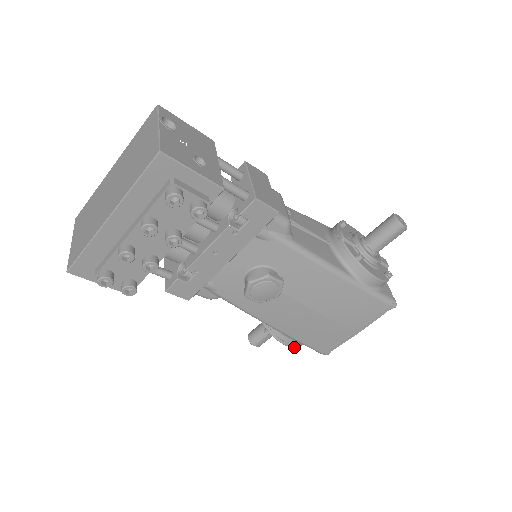
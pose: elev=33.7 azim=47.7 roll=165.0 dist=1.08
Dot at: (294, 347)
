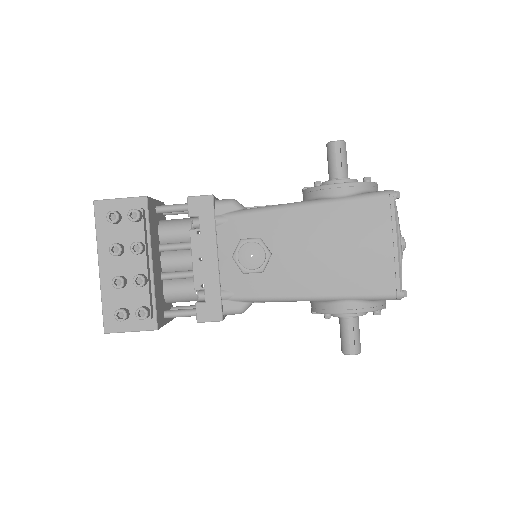
Dot at: (363, 311)
